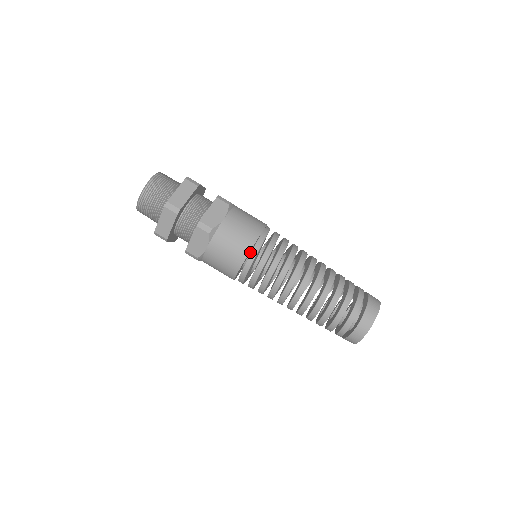
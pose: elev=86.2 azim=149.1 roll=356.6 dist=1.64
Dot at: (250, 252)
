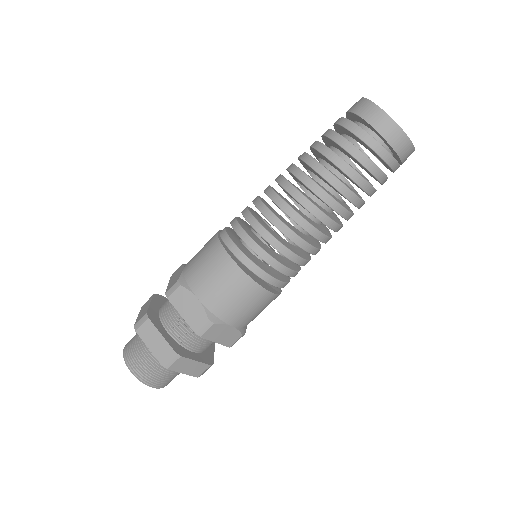
Dot at: occluded
